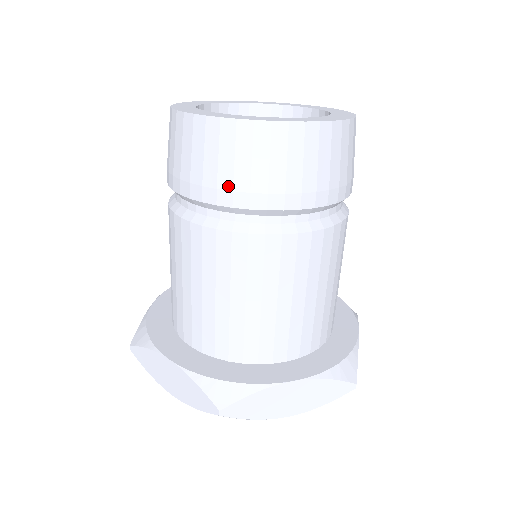
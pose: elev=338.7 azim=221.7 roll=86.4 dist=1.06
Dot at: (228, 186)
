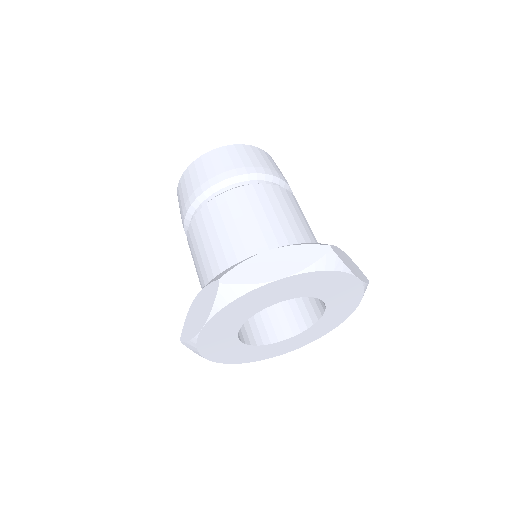
Dot at: (198, 186)
